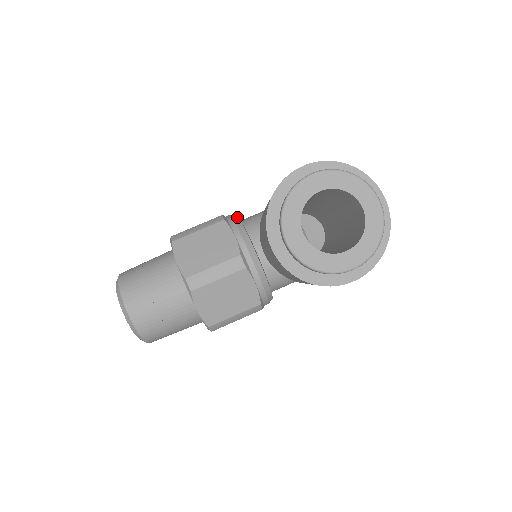
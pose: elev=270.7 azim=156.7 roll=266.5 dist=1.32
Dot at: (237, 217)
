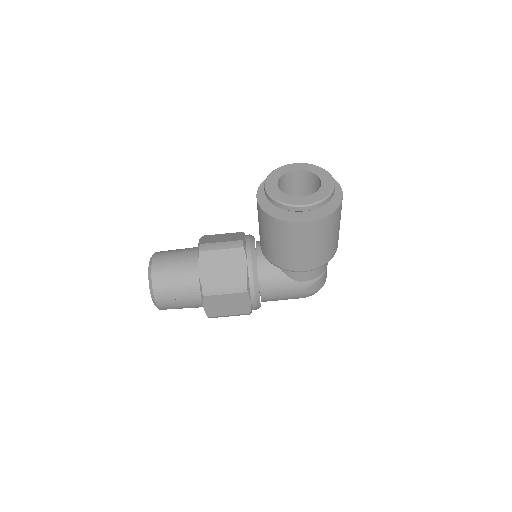
Dot at: occluded
